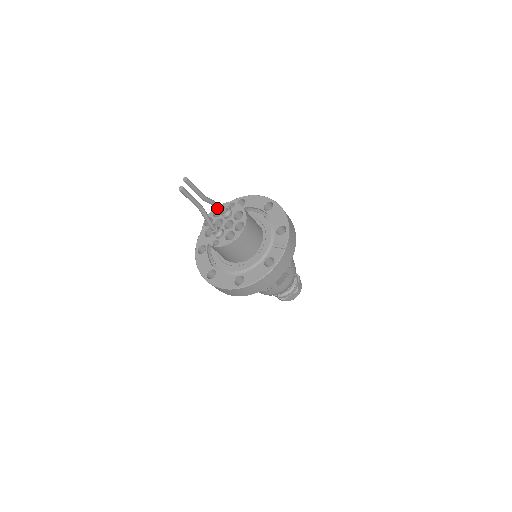
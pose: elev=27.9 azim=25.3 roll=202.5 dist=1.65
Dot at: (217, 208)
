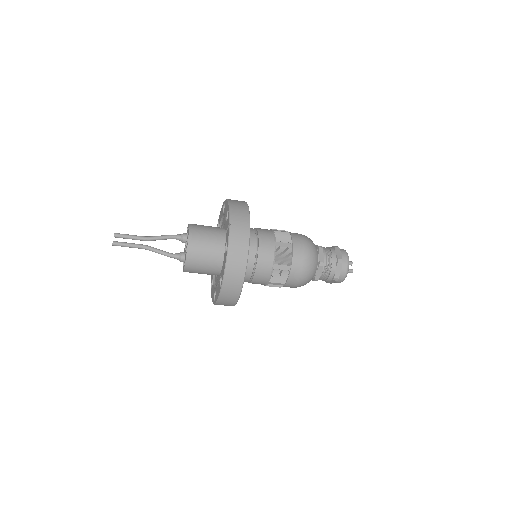
Dot at: occluded
